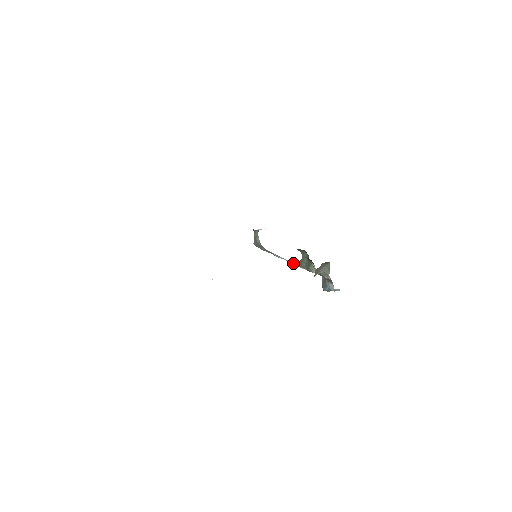
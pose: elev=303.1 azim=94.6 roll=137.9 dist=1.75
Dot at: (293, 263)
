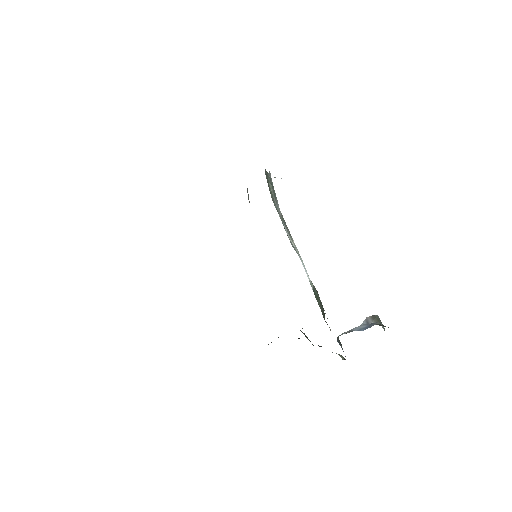
Dot at: (309, 279)
